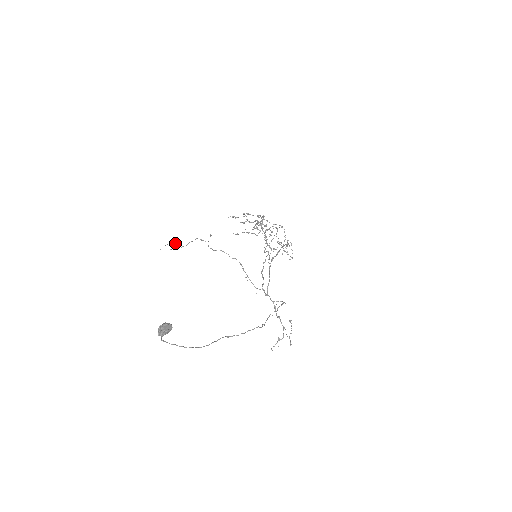
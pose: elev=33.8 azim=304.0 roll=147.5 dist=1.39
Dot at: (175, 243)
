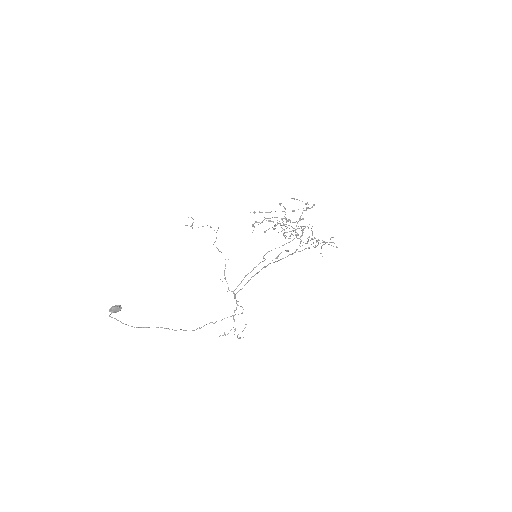
Dot at: occluded
